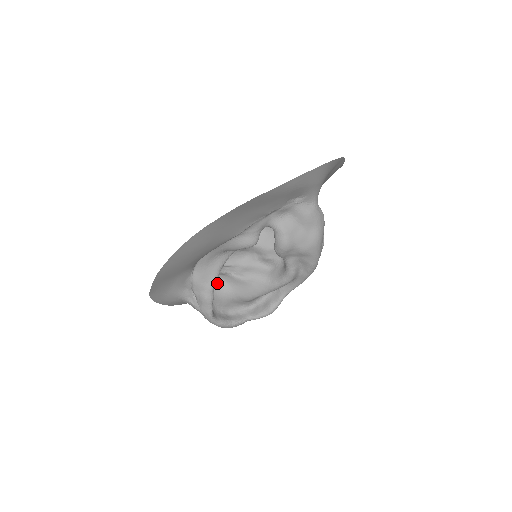
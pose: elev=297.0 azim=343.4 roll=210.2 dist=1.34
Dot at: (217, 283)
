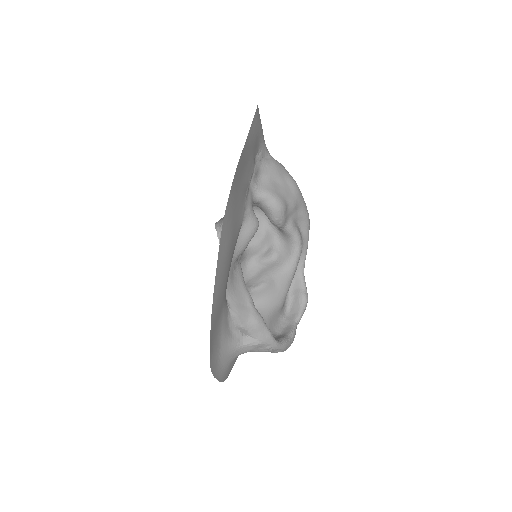
Dot at: occluded
